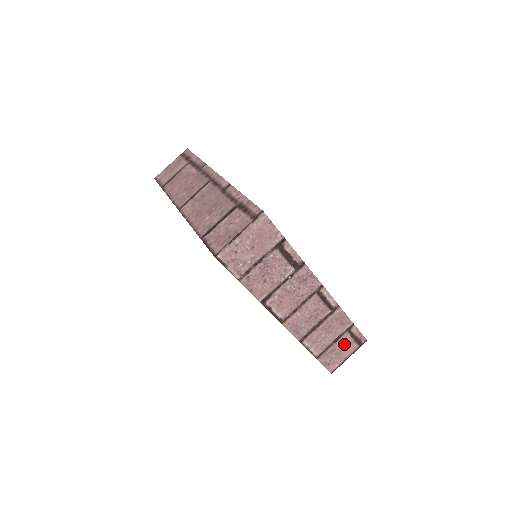
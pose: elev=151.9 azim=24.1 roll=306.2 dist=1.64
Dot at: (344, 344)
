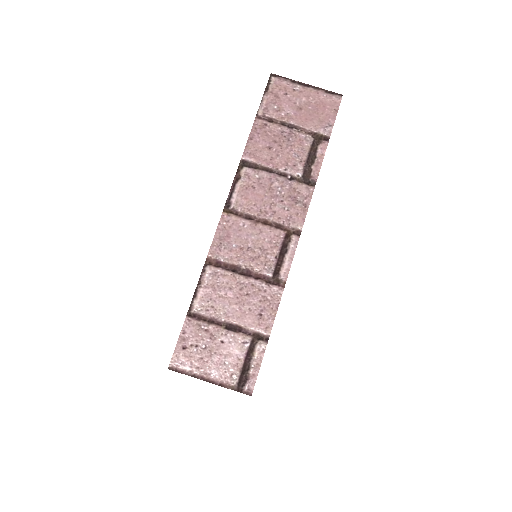
Dot at: (229, 349)
